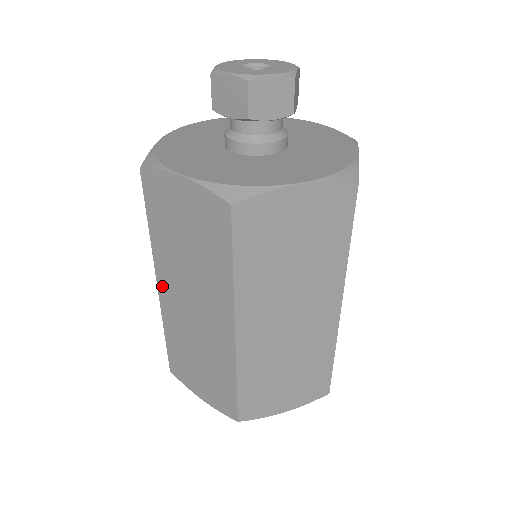
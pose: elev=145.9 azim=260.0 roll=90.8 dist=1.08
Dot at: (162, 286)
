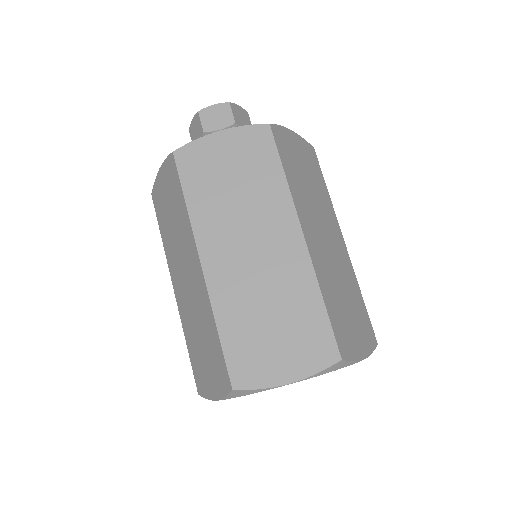
Dot at: (208, 258)
